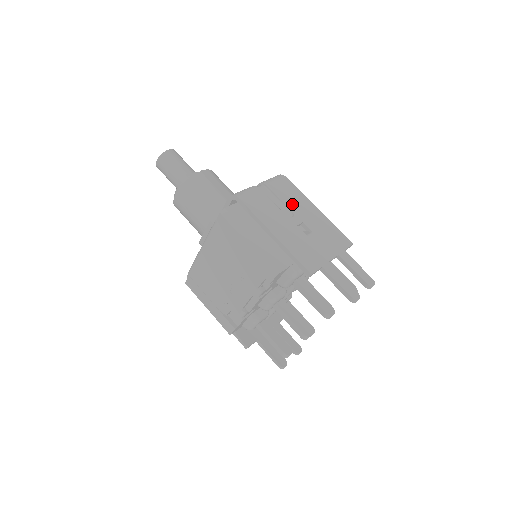
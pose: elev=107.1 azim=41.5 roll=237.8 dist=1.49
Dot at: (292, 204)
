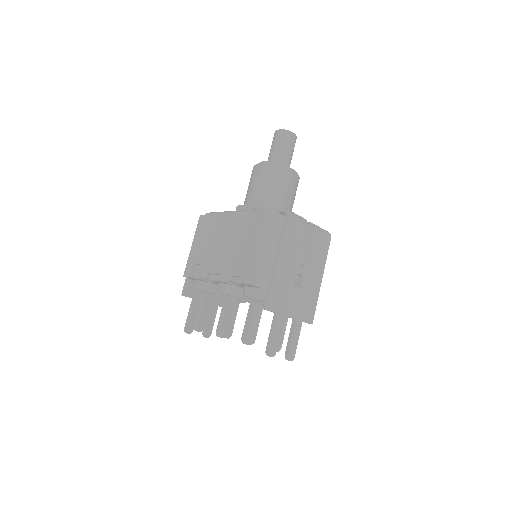
Dot at: (312, 258)
